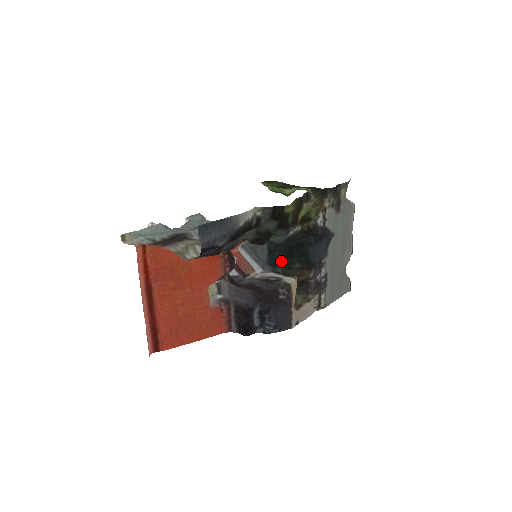
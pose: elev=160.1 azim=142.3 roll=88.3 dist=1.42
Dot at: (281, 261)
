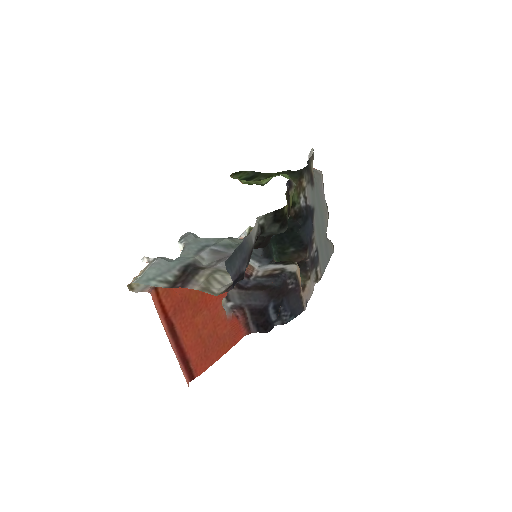
Dot at: (273, 249)
